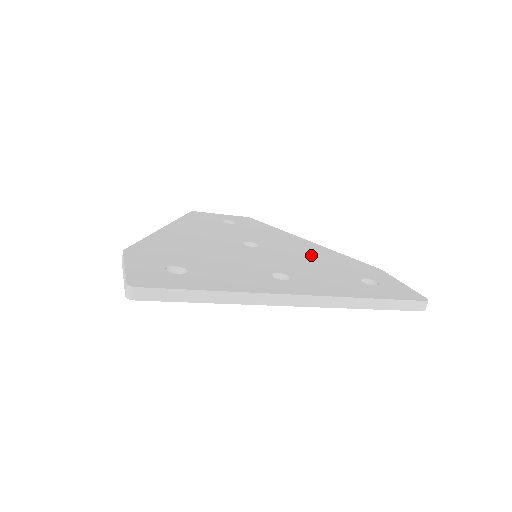
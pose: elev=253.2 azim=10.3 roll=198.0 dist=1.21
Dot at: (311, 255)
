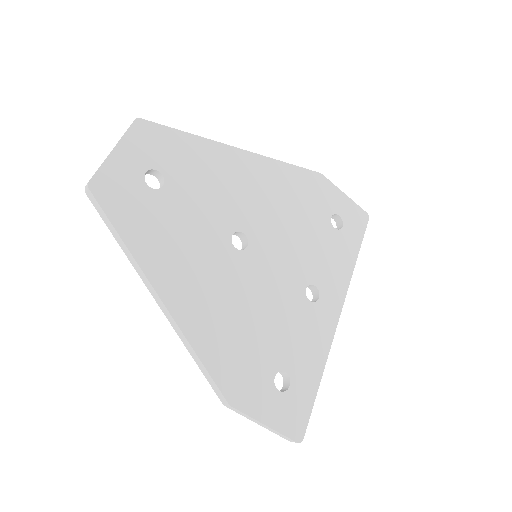
Dot at: (280, 204)
